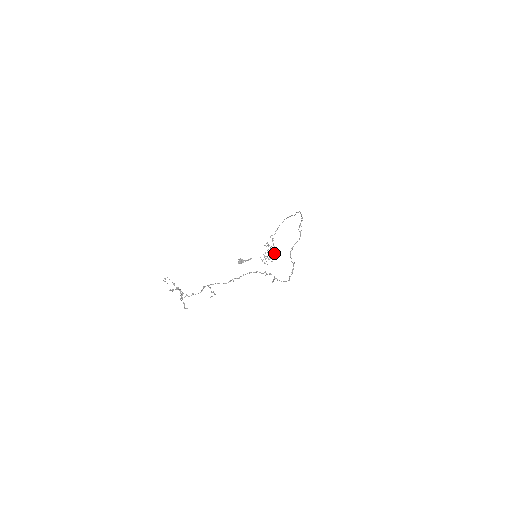
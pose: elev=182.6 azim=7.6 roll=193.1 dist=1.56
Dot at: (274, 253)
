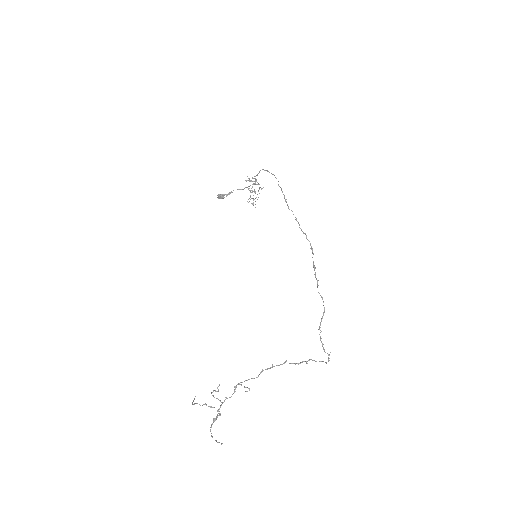
Dot at: occluded
